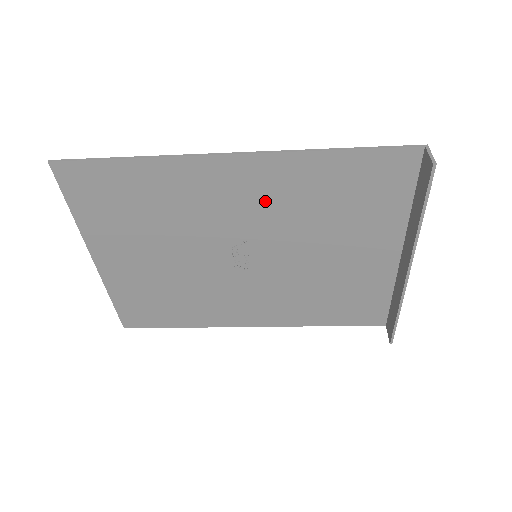
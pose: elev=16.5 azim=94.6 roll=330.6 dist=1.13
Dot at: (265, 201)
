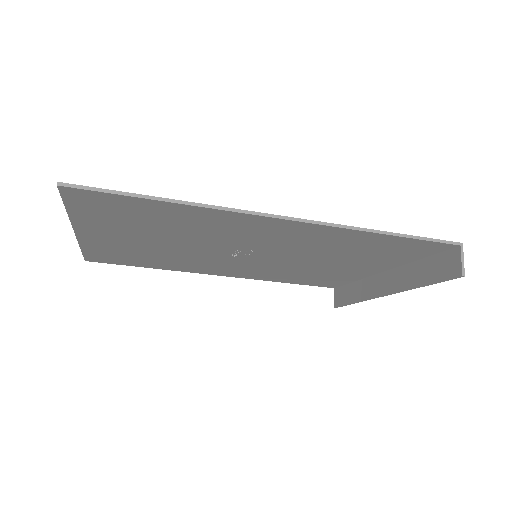
Dot at: (293, 240)
